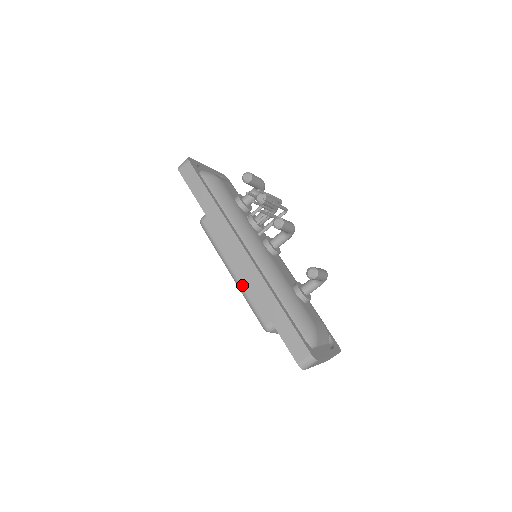
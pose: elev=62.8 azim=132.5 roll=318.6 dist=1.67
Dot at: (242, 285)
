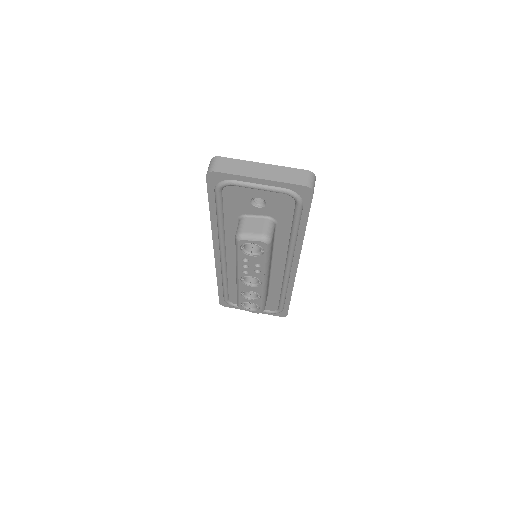
Dot at: occluded
